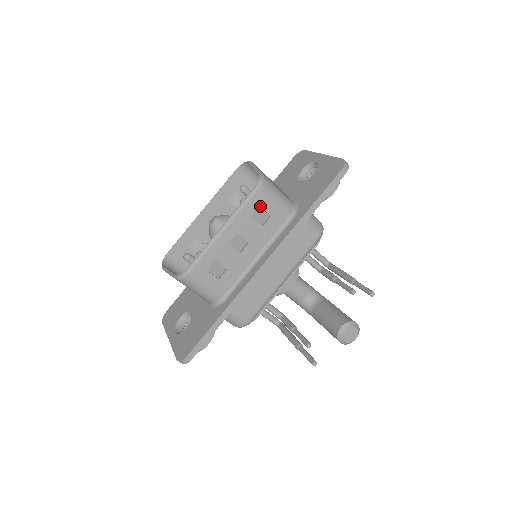
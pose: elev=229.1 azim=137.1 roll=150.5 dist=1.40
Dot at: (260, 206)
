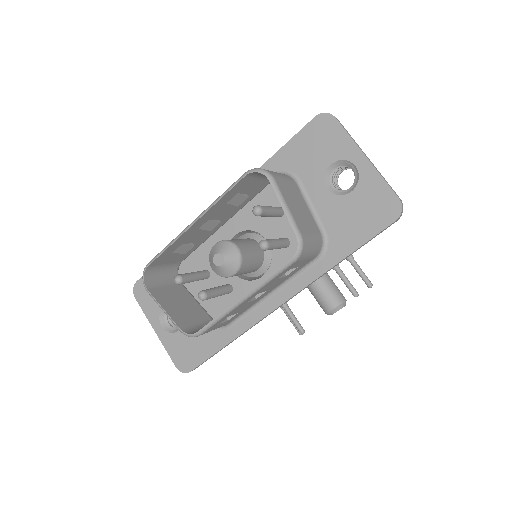
Dot at: (291, 268)
